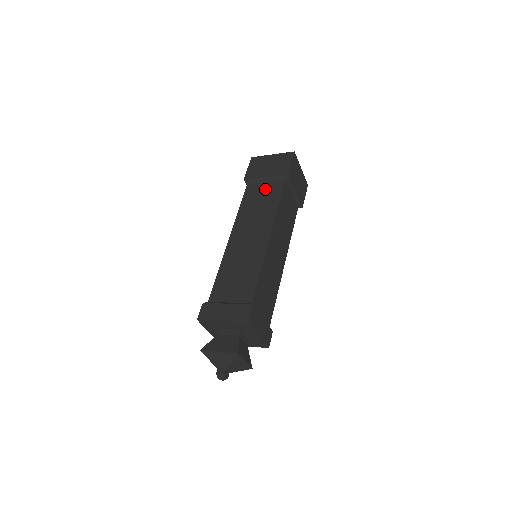
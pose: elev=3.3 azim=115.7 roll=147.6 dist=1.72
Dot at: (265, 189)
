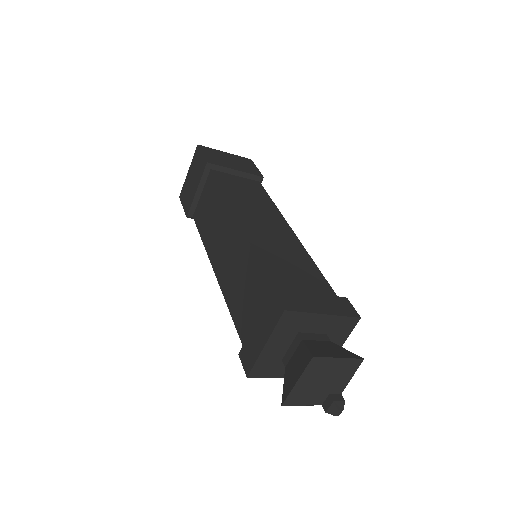
Dot at: (205, 198)
